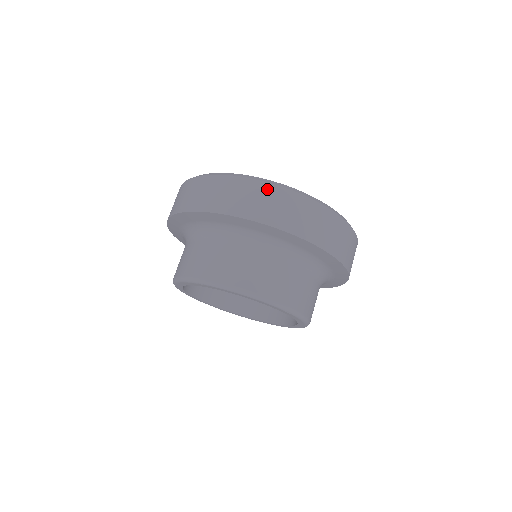
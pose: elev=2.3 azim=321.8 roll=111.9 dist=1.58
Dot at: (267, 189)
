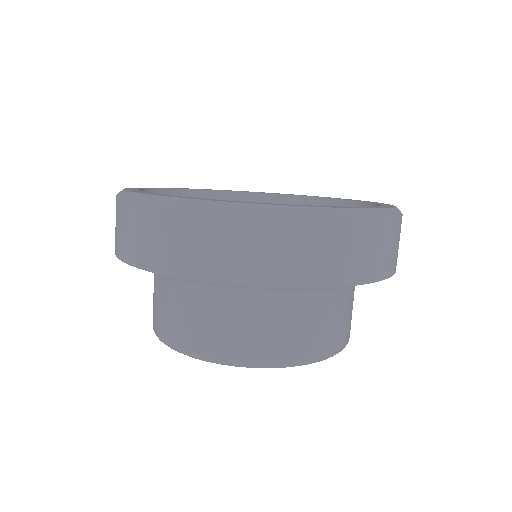
Dot at: (384, 228)
